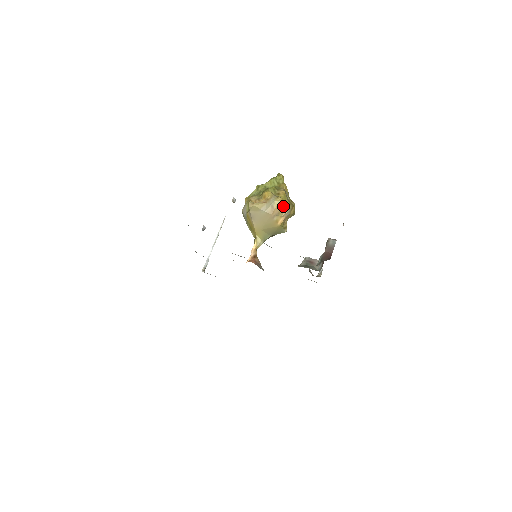
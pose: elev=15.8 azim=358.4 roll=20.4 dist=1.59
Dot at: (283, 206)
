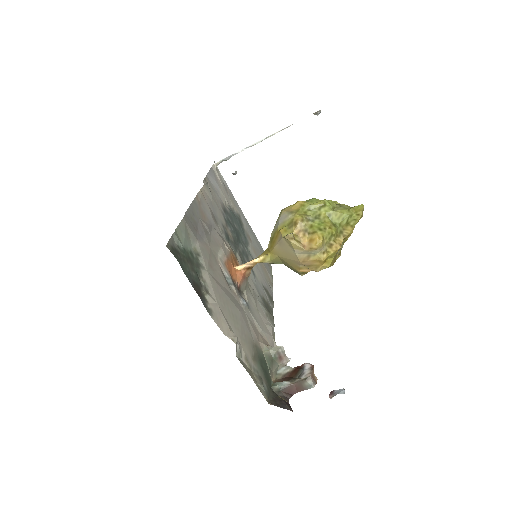
Dot at: (321, 264)
